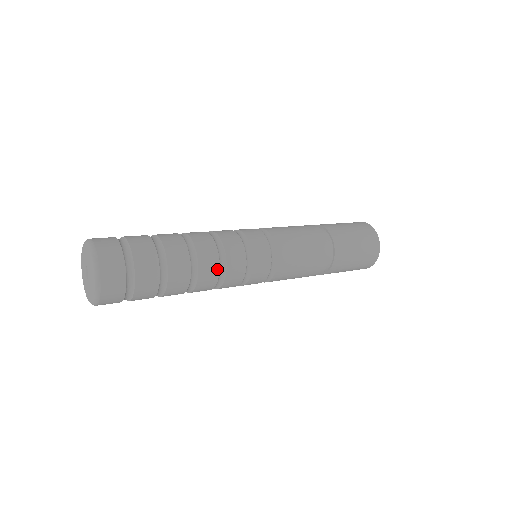
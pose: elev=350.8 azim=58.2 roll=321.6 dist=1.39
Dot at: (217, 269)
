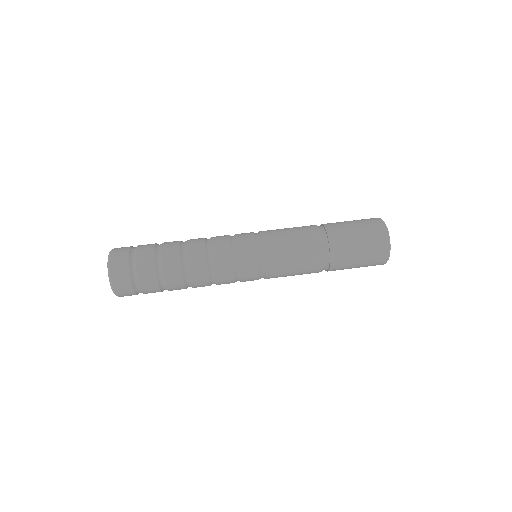
Dot at: (208, 282)
